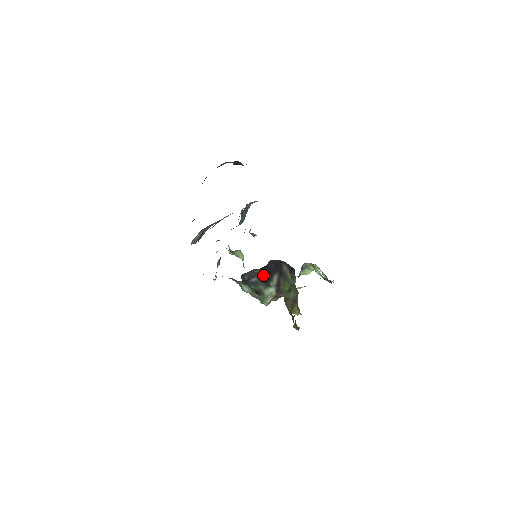
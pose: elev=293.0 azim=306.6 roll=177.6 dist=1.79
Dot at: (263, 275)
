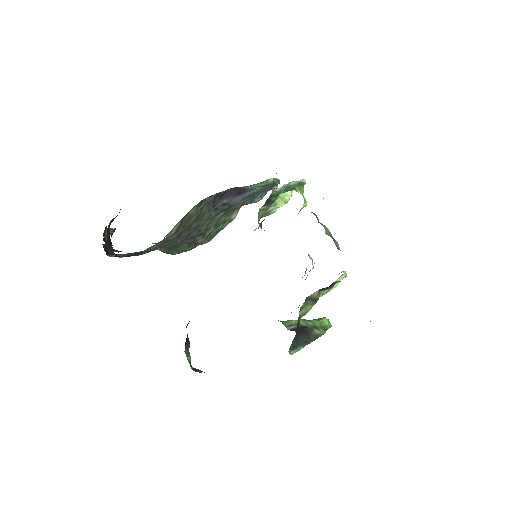
Dot at: occluded
